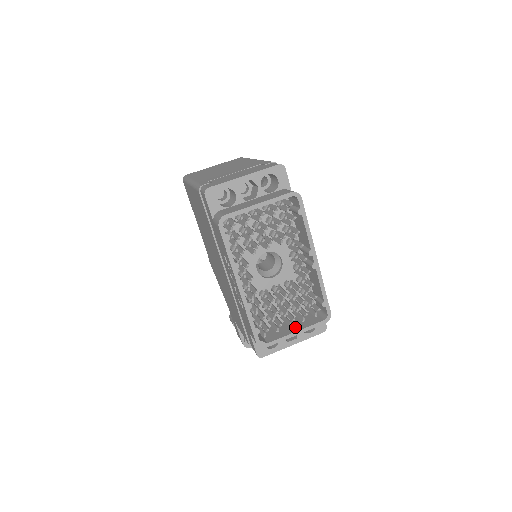
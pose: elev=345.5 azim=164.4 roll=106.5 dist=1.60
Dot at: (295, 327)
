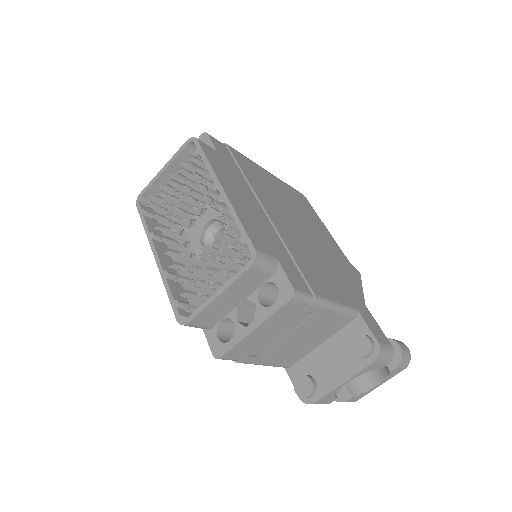
Dot at: occluded
